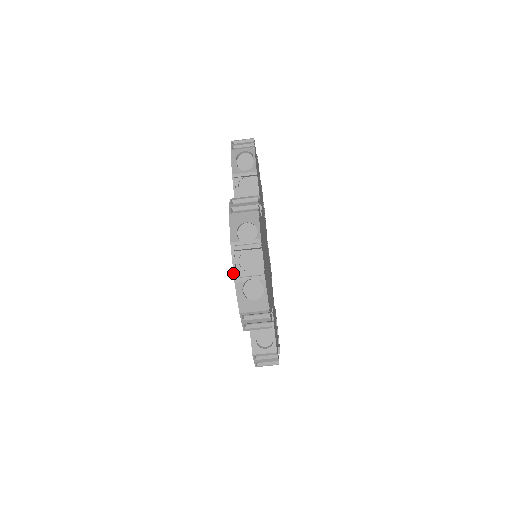
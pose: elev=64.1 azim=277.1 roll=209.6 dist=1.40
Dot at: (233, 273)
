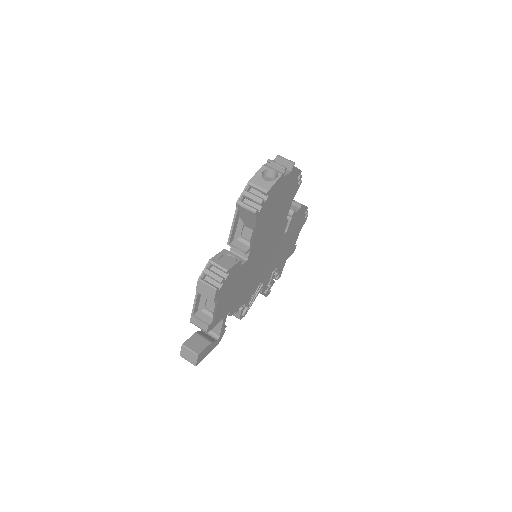
Dot at: (266, 163)
